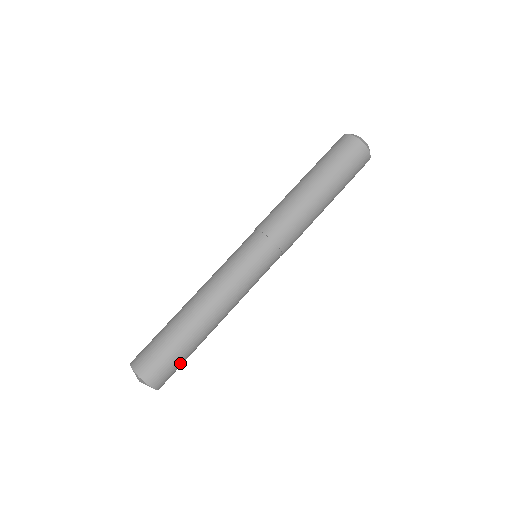
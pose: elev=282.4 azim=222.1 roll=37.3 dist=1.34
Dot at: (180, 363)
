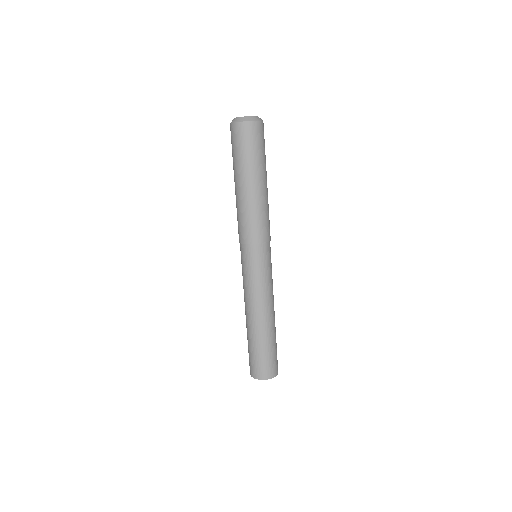
Dot at: (276, 352)
